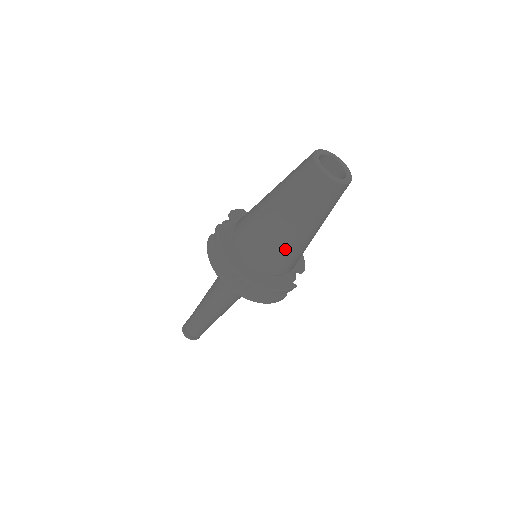
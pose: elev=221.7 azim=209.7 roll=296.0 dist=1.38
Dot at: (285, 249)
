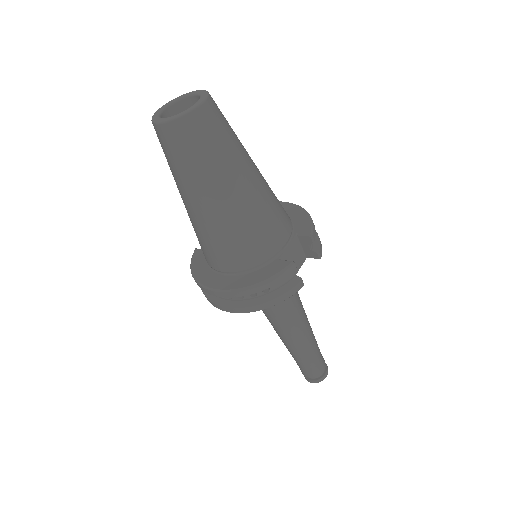
Dot at: (225, 232)
